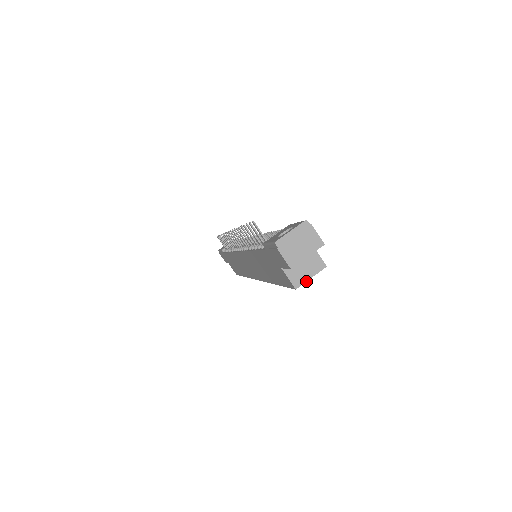
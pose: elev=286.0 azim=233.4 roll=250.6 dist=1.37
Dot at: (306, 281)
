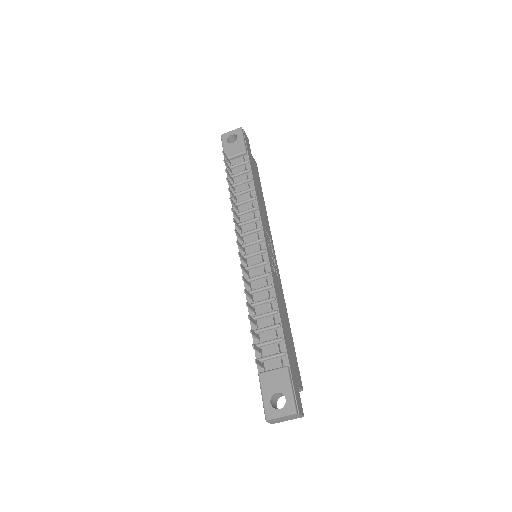
Dot at: occluded
